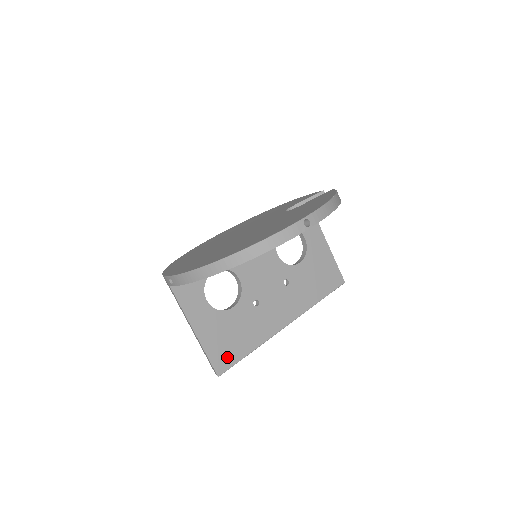
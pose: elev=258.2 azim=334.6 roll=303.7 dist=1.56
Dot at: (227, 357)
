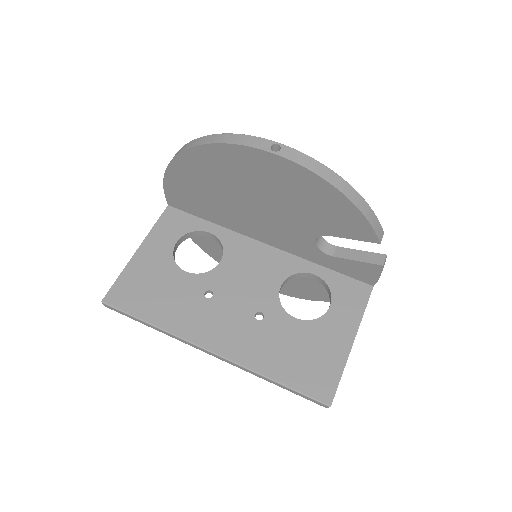
Dot at: (129, 298)
